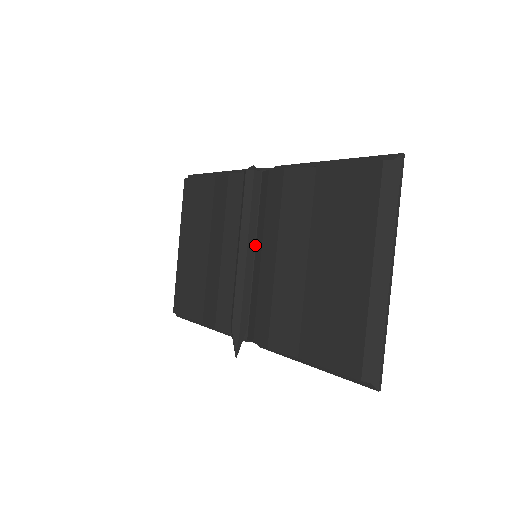
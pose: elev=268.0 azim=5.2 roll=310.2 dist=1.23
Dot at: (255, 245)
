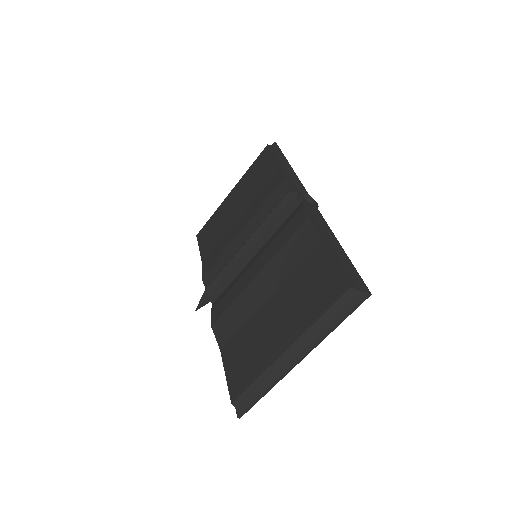
Dot at: (260, 248)
